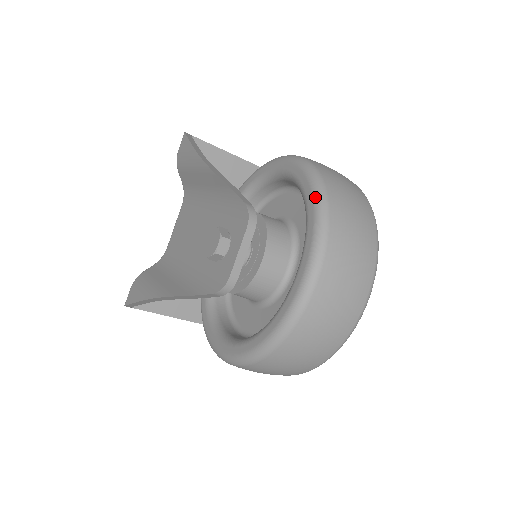
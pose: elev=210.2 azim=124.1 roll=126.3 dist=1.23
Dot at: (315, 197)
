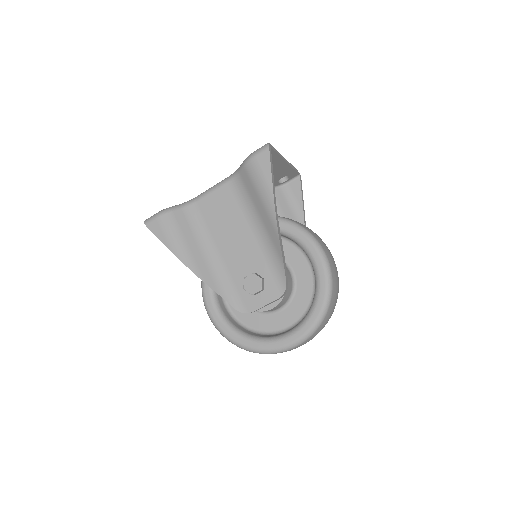
Dot at: (322, 311)
